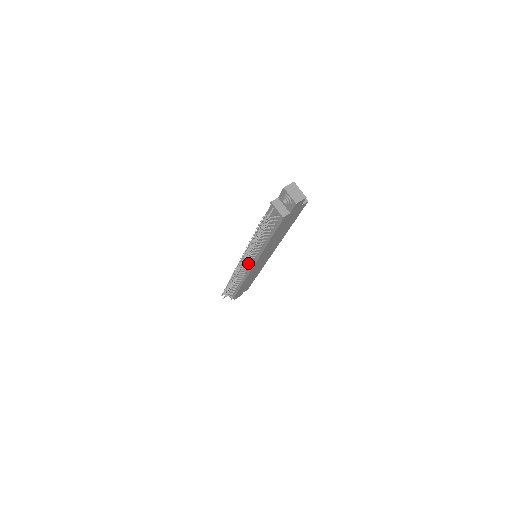
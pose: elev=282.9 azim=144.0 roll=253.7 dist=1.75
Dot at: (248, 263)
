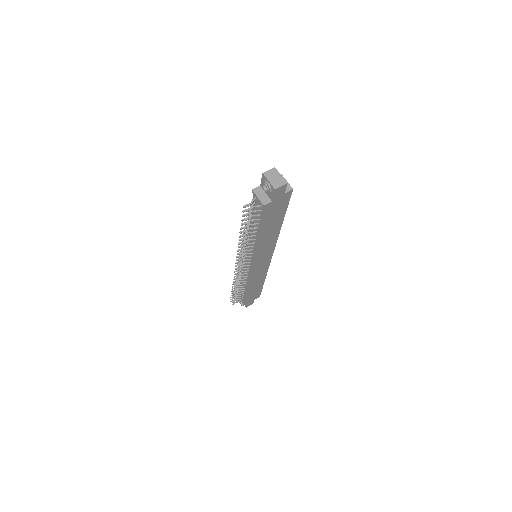
Dot at: (246, 263)
